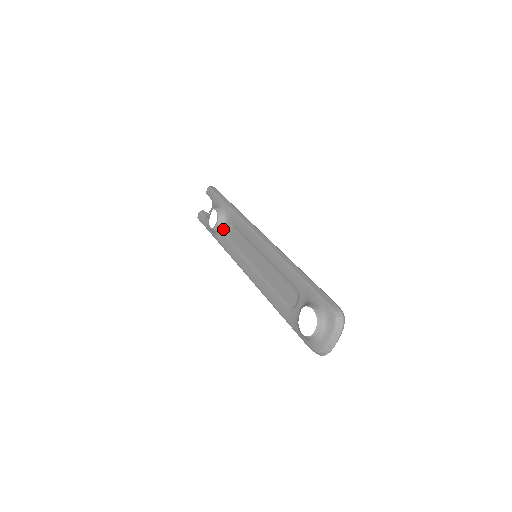
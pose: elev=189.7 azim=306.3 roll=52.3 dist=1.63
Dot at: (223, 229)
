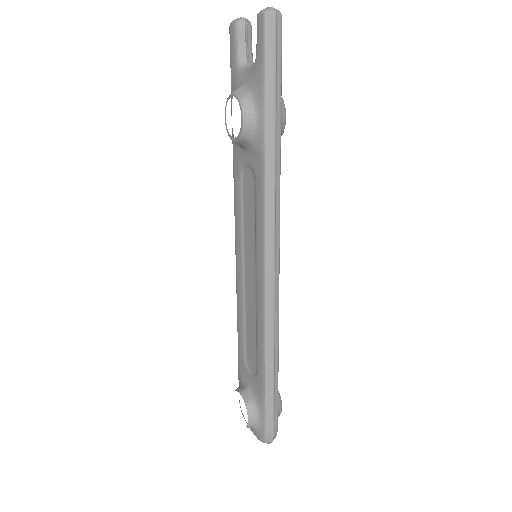
Dot at: (242, 150)
